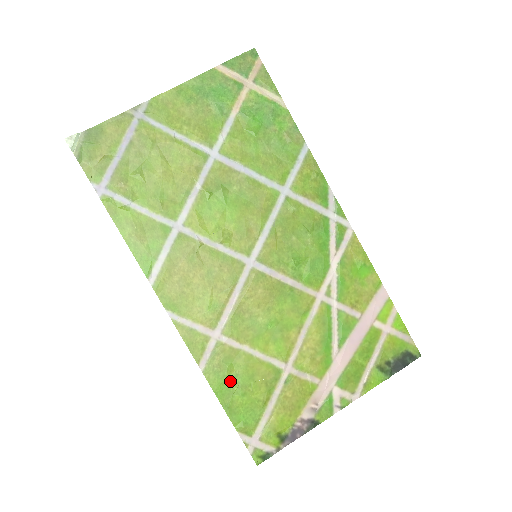
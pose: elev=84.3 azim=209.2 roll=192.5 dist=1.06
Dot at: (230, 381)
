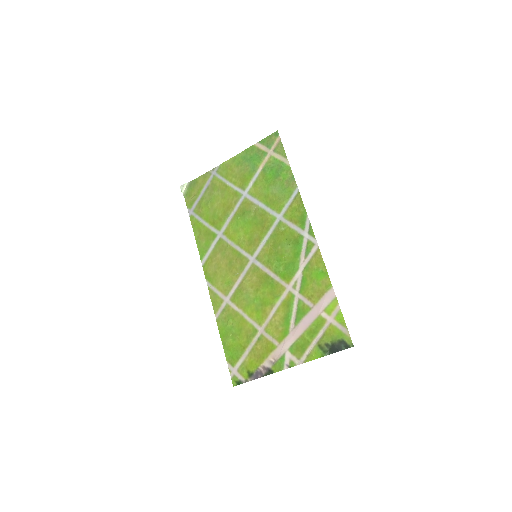
Dot at: (229, 329)
